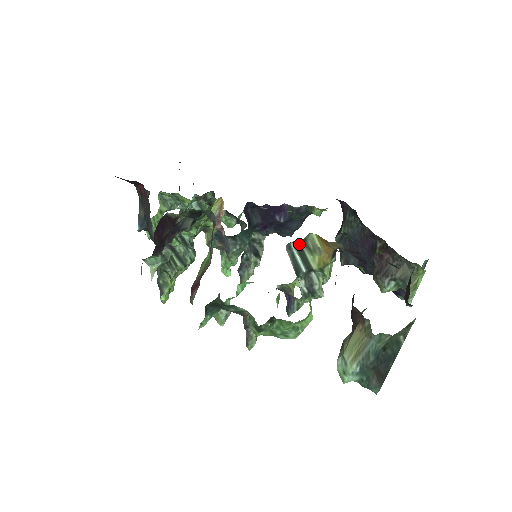
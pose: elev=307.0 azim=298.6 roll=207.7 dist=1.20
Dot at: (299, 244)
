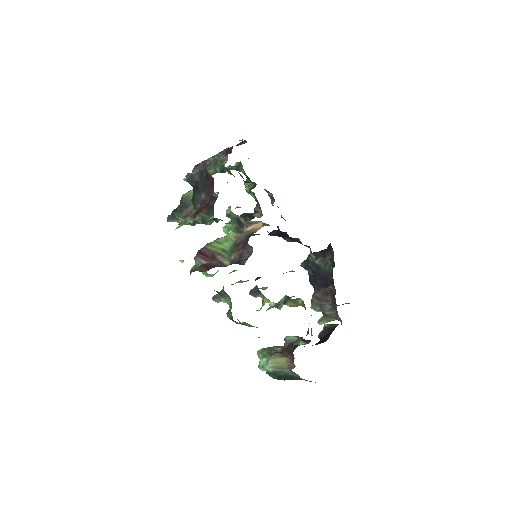
Dot at: (290, 298)
